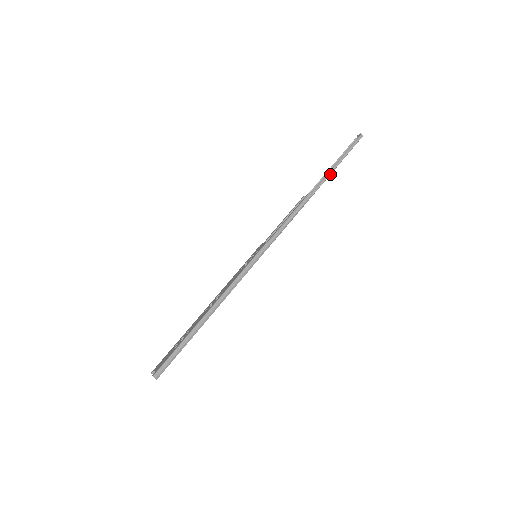
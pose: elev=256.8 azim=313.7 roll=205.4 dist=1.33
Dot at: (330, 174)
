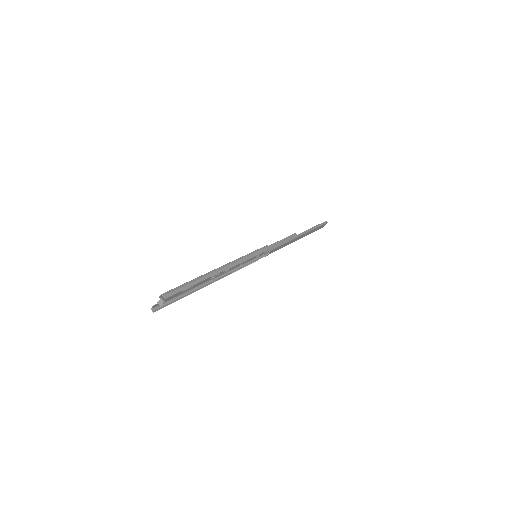
Dot at: (308, 231)
